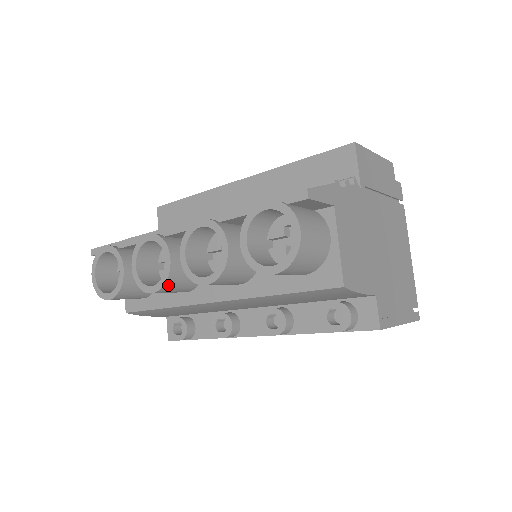
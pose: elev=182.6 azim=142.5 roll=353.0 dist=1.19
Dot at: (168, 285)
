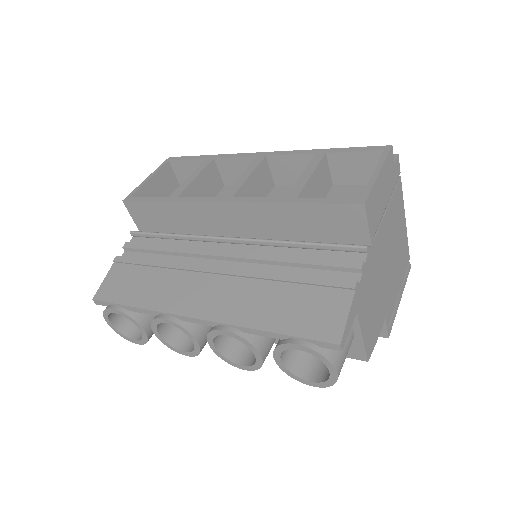
Dot at: occluded
